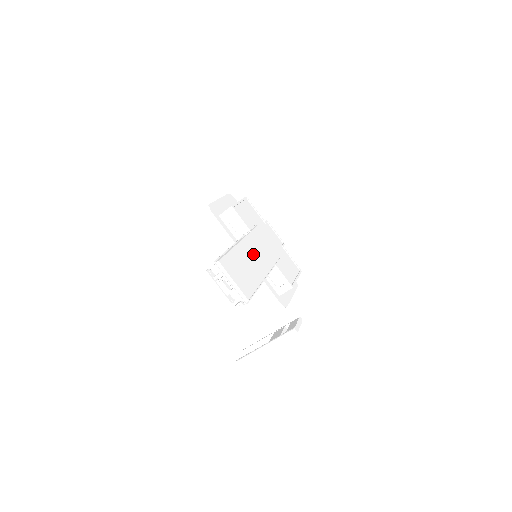
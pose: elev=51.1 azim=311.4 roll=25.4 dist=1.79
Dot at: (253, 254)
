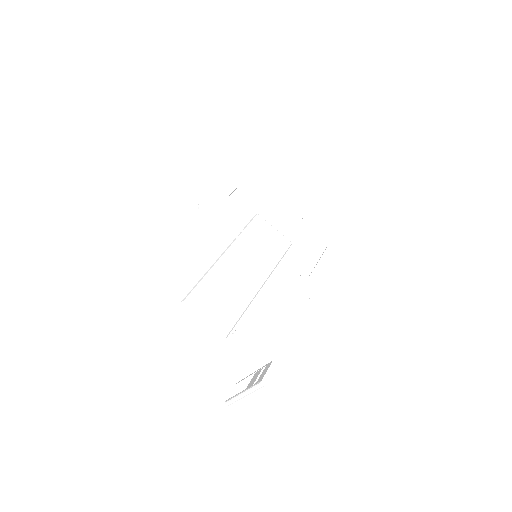
Dot at: (242, 264)
